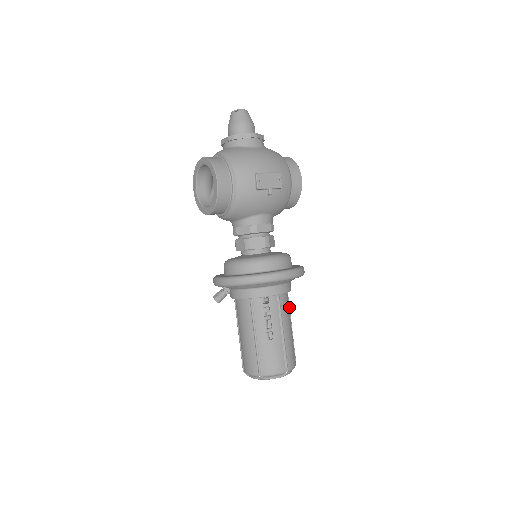
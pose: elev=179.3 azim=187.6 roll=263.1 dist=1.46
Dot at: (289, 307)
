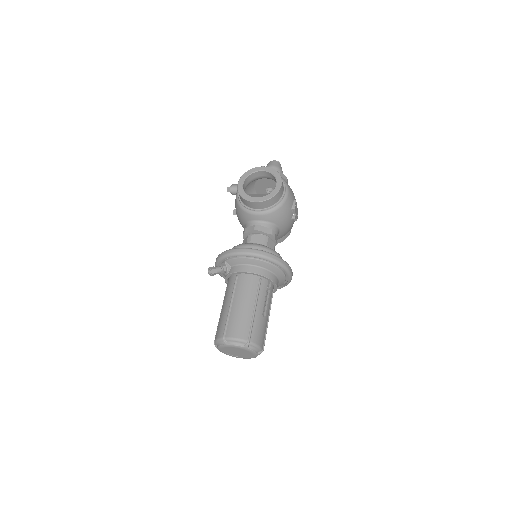
Dot at: occluded
